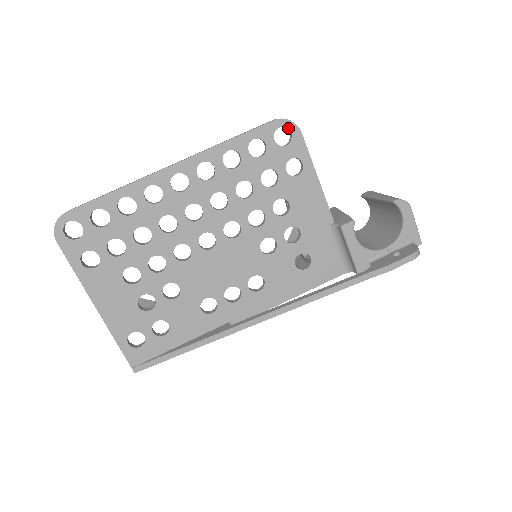
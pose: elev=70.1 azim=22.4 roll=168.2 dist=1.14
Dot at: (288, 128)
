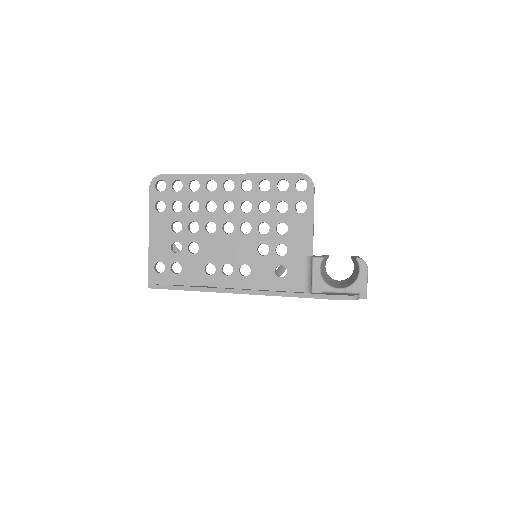
Dot at: (307, 181)
